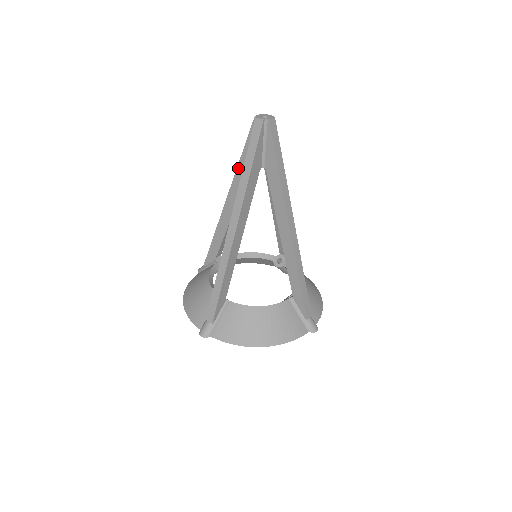
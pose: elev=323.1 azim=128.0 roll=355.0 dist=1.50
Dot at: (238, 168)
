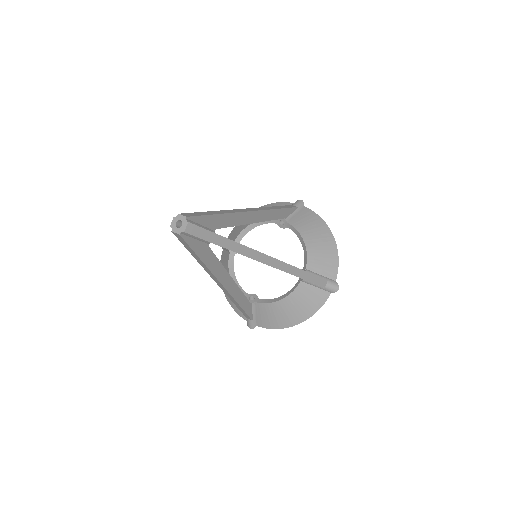
Dot at: occluded
